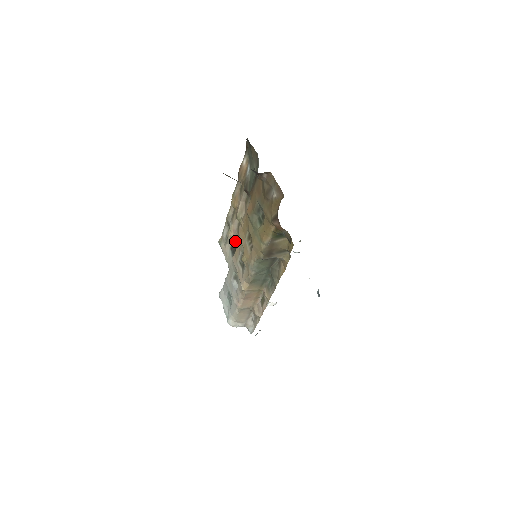
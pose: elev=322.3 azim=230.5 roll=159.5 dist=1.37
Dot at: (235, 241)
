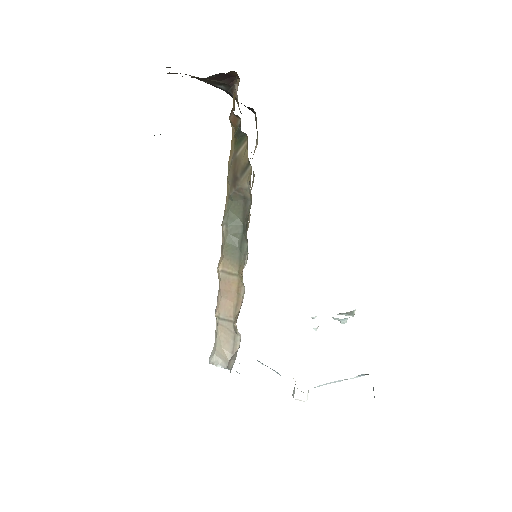
Dot at: occluded
